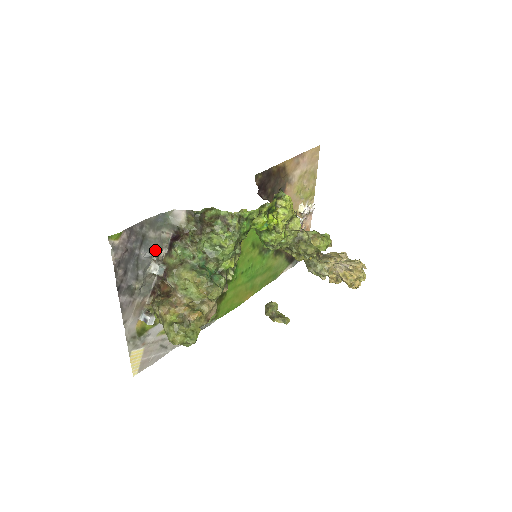
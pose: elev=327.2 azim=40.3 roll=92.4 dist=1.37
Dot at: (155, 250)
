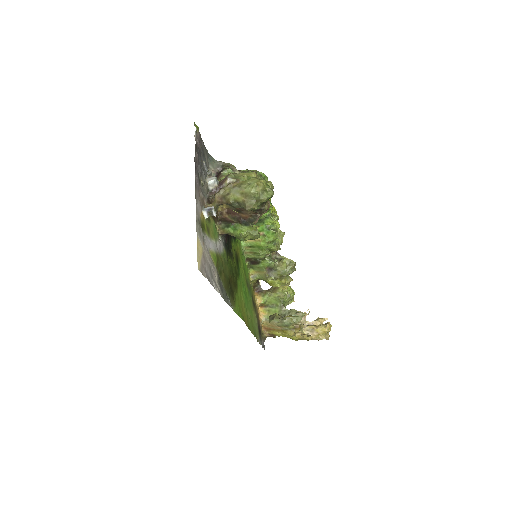
Dot at: (209, 171)
